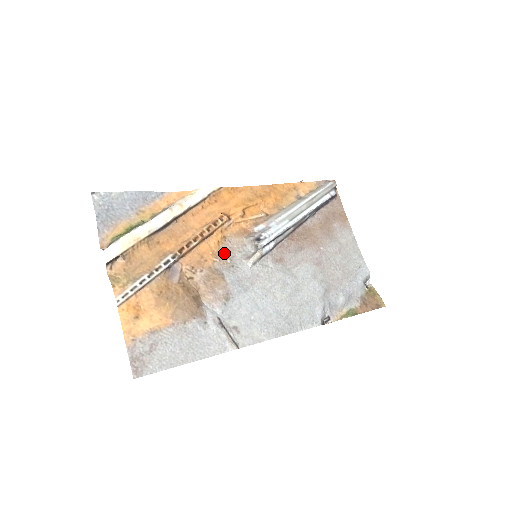
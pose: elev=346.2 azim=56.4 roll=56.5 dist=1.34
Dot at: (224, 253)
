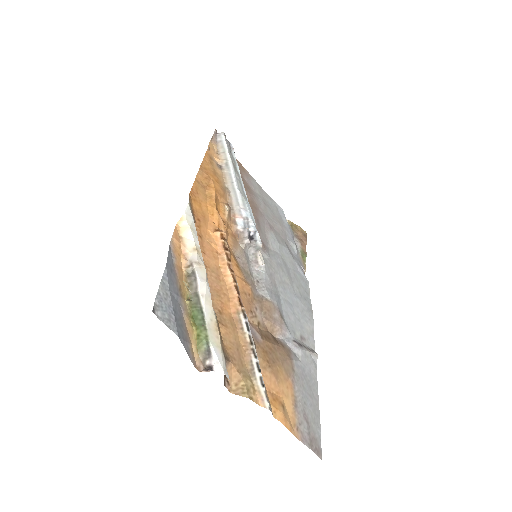
Dot at: (246, 274)
